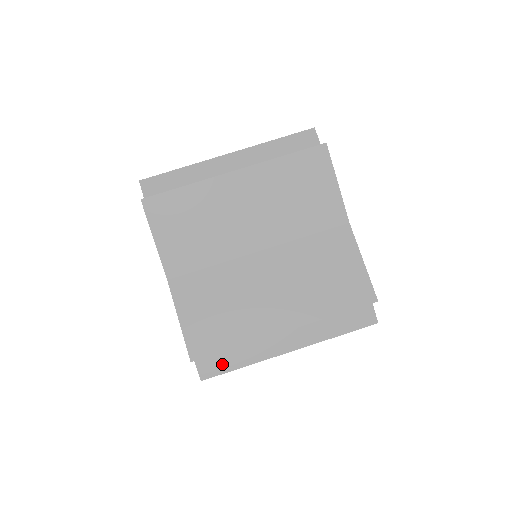
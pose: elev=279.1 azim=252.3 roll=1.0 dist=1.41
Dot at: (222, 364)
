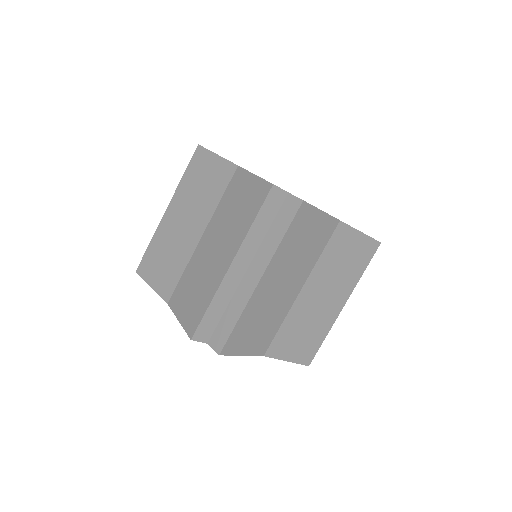
Dot at: occluded
